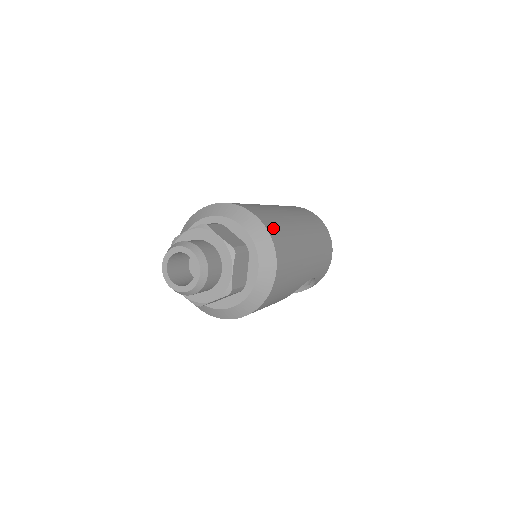
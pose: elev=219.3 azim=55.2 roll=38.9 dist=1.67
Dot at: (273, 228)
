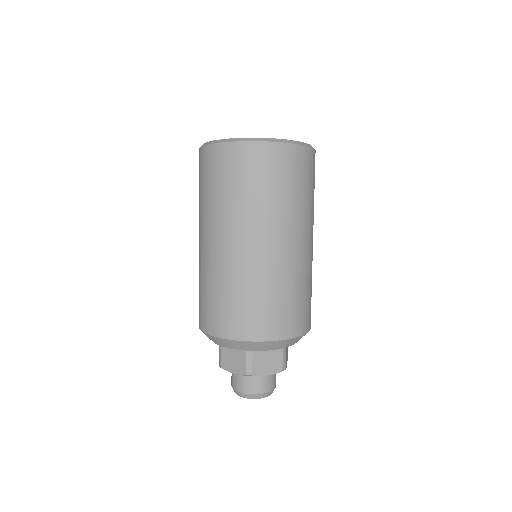
Dot at: (295, 322)
